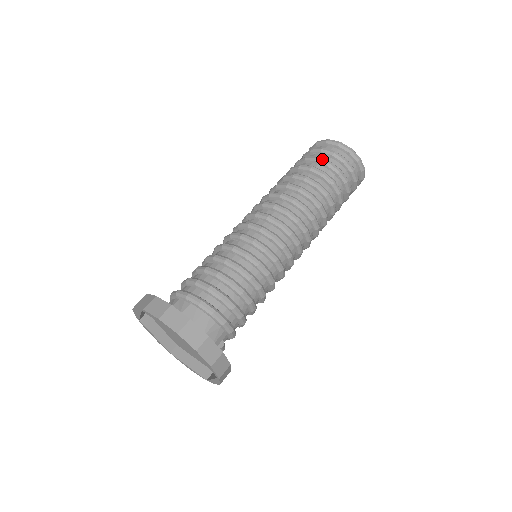
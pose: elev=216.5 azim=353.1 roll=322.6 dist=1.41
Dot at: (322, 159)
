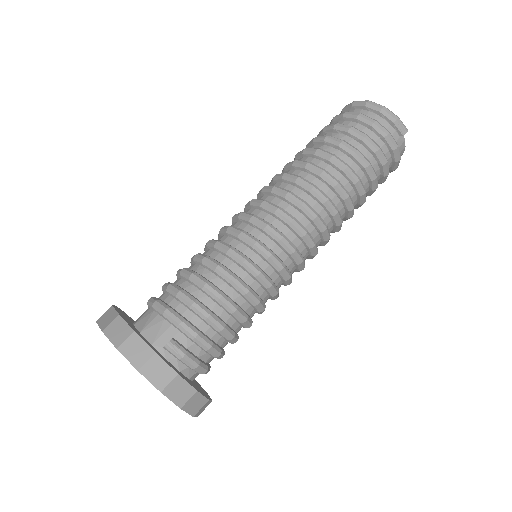
Dot at: (320, 131)
